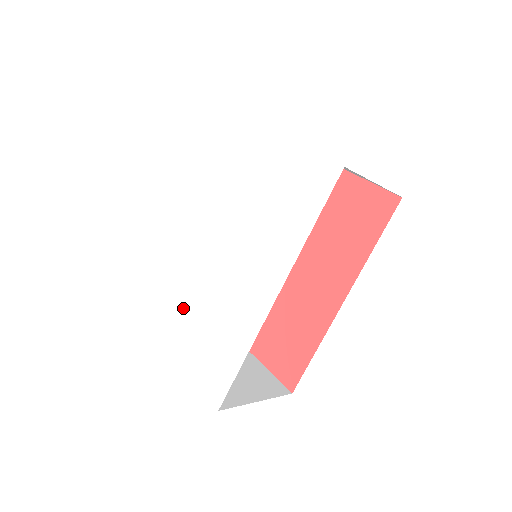
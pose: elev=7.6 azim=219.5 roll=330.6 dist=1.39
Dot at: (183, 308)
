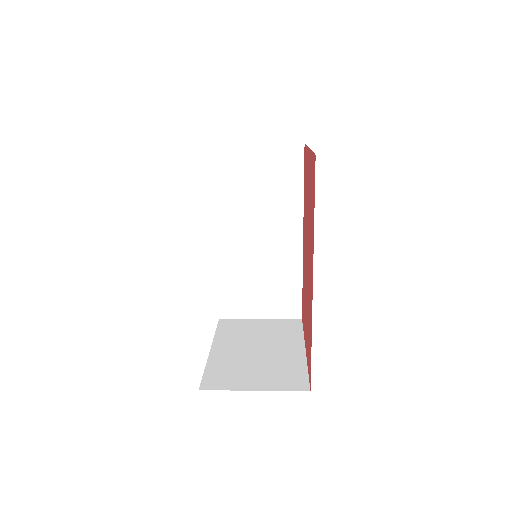
Dot at: occluded
